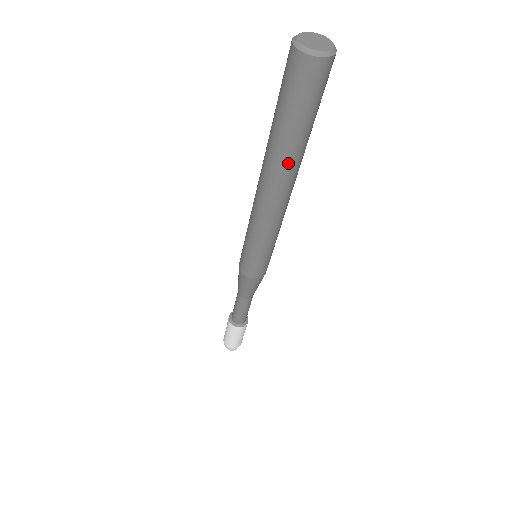
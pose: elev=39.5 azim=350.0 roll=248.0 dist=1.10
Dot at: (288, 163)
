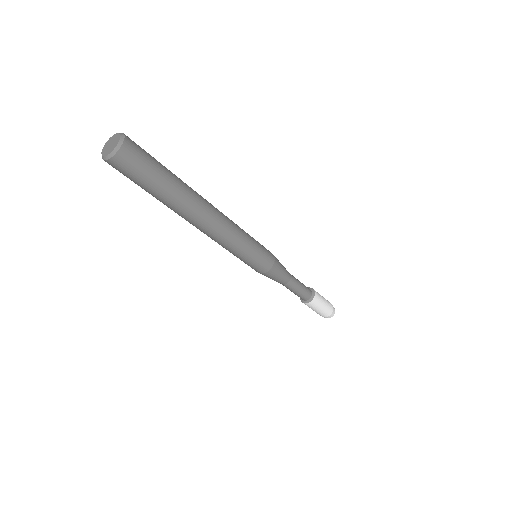
Dot at: (176, 210)
